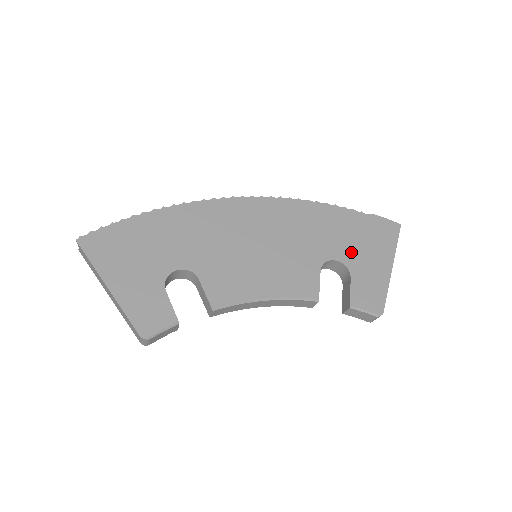
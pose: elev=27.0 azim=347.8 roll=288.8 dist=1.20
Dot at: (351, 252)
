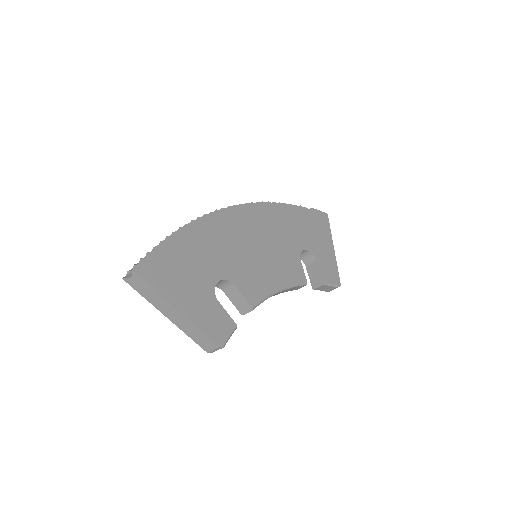
Dot at: (311, 241)
